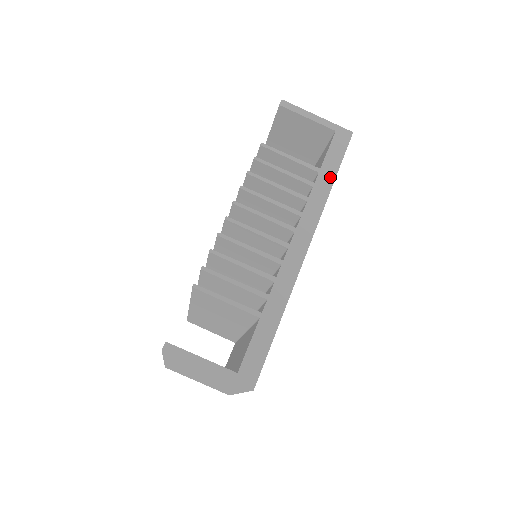
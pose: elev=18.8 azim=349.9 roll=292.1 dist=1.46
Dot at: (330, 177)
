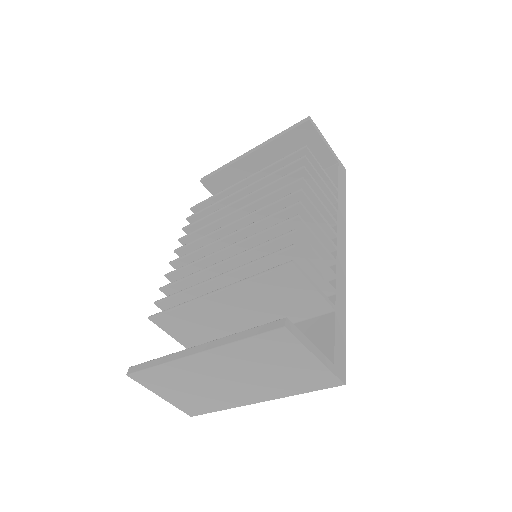
Dot at: (344, 199)
